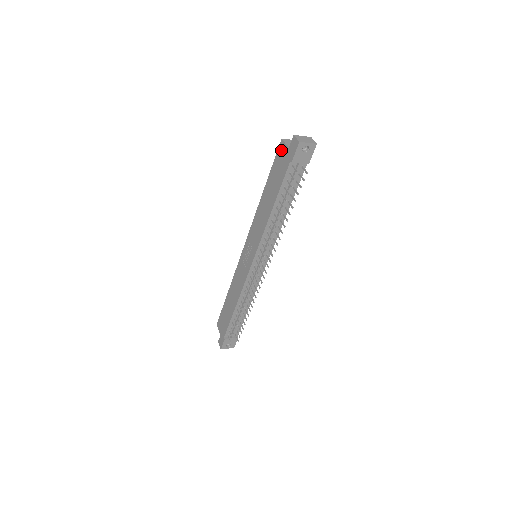
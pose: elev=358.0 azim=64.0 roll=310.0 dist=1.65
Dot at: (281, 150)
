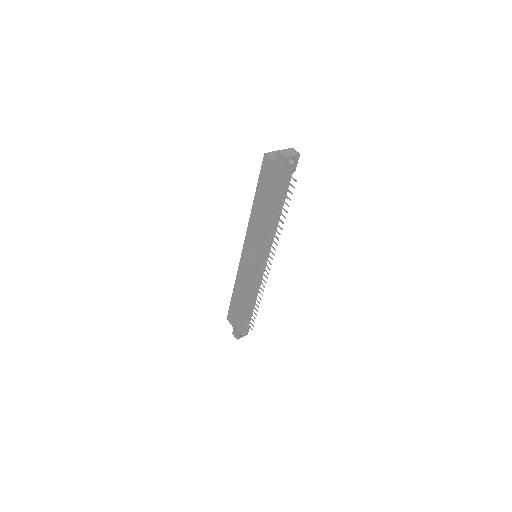
Dot at: (266, 164)
